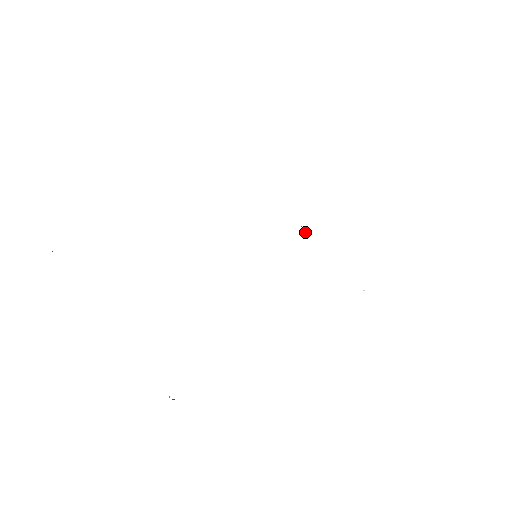
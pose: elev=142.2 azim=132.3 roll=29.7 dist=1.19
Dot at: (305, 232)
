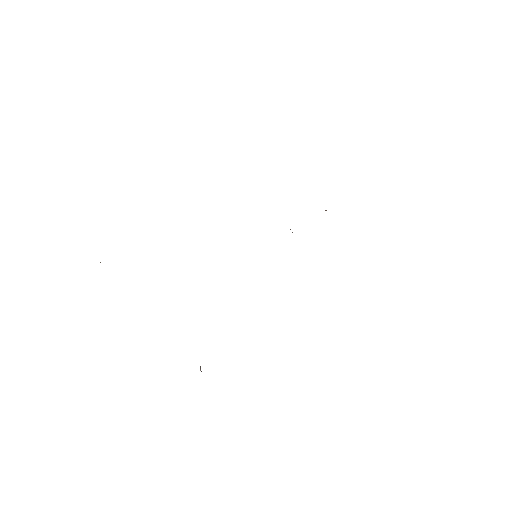
Dot at: occluded
